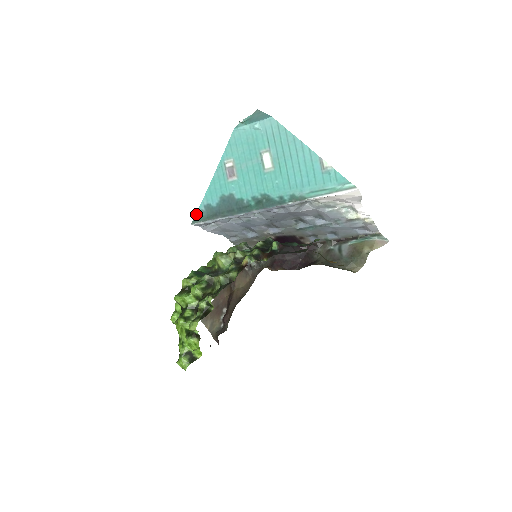
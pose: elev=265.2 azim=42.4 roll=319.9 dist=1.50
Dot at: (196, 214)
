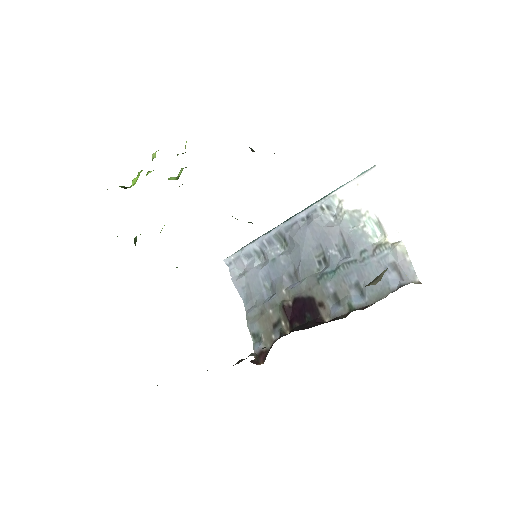
Dot at: occluded
